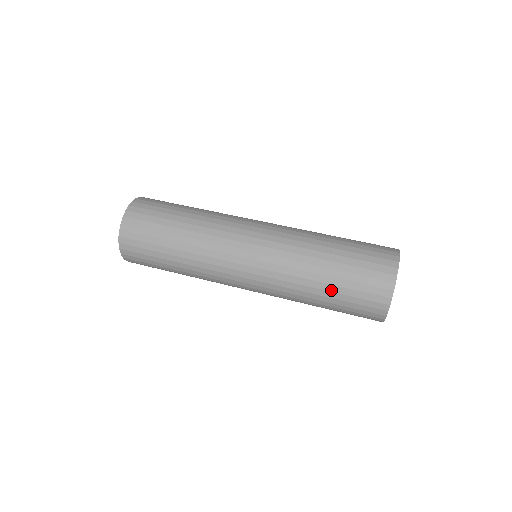
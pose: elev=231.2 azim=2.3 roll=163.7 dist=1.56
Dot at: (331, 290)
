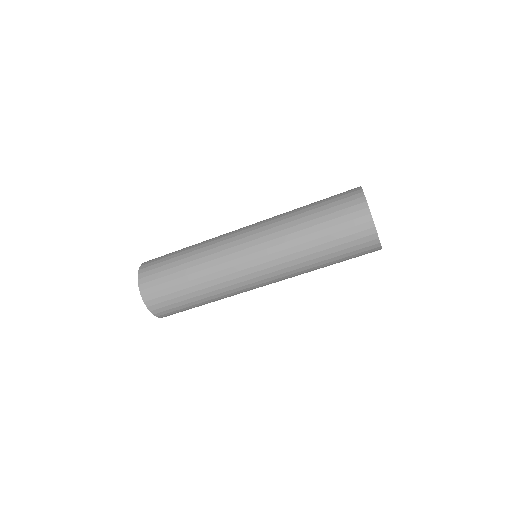
Dot at: (326, 248)
